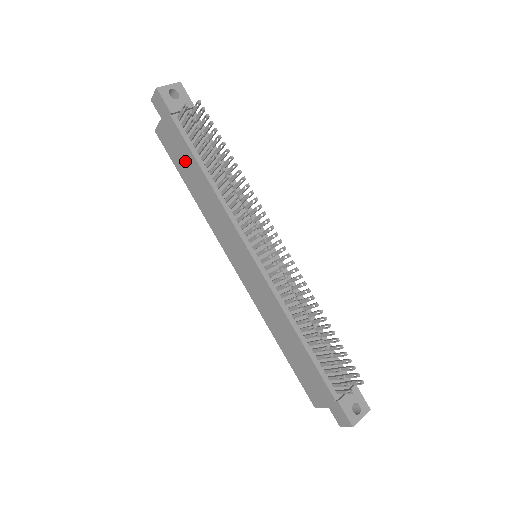
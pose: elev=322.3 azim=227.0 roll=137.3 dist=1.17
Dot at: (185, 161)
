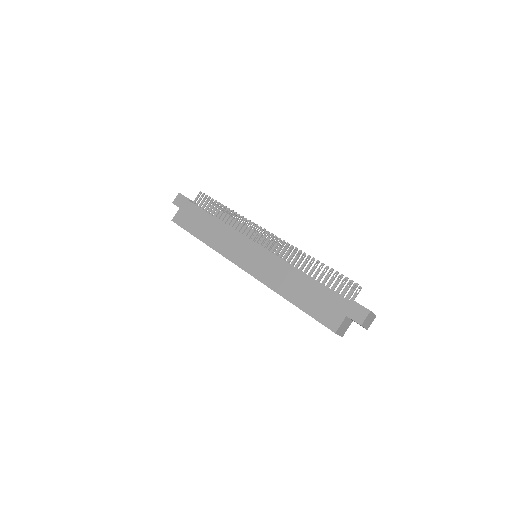
Dot at: (198, 221)
